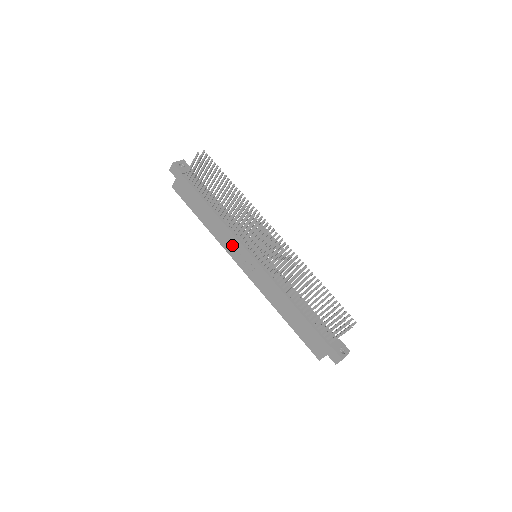
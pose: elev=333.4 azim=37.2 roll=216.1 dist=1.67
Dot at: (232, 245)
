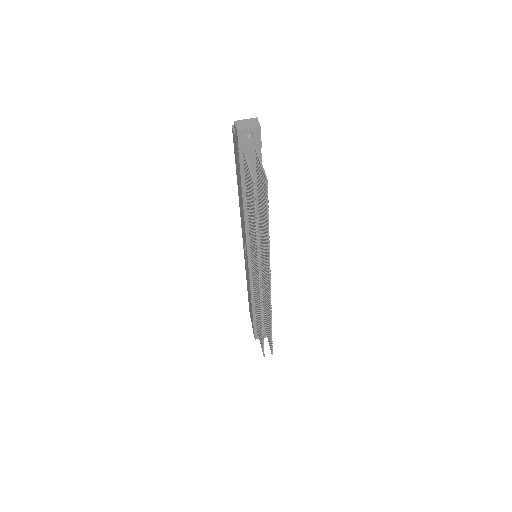
Dot at: occluded
